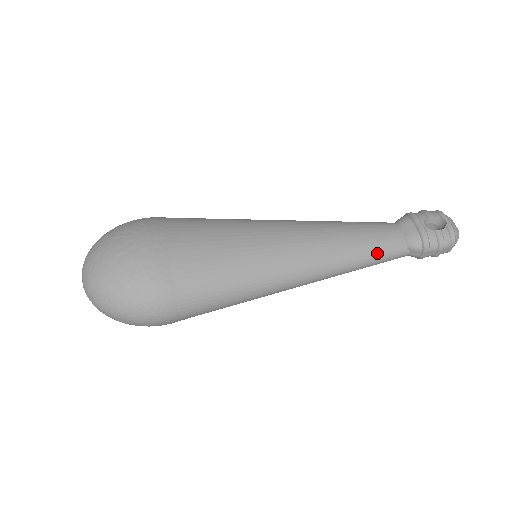
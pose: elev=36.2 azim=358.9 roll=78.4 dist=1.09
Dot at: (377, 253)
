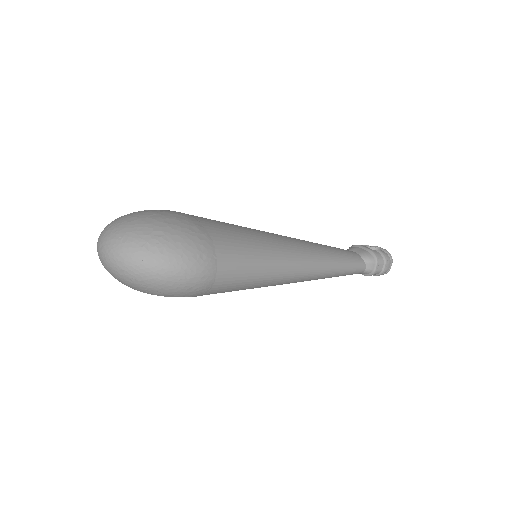
Dot at: (347, 259)
